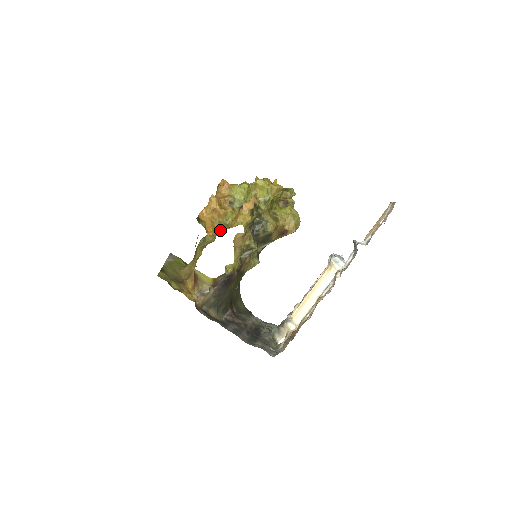
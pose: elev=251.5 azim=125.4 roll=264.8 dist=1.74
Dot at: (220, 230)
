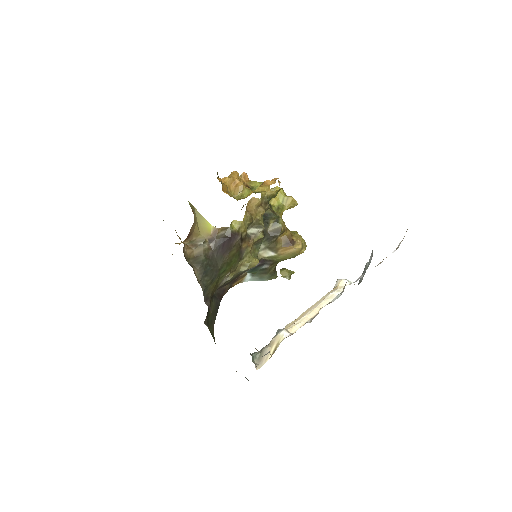
Dot at: occluded
